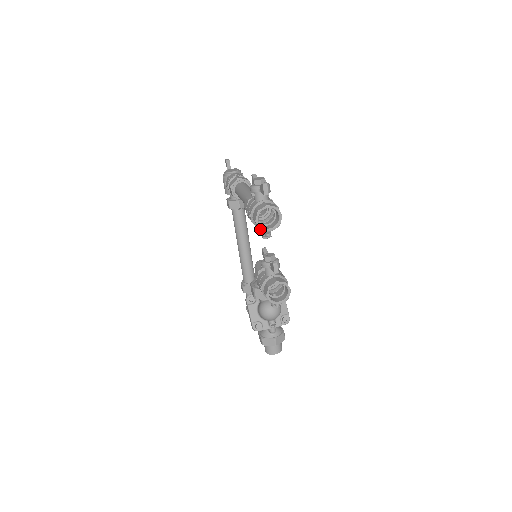
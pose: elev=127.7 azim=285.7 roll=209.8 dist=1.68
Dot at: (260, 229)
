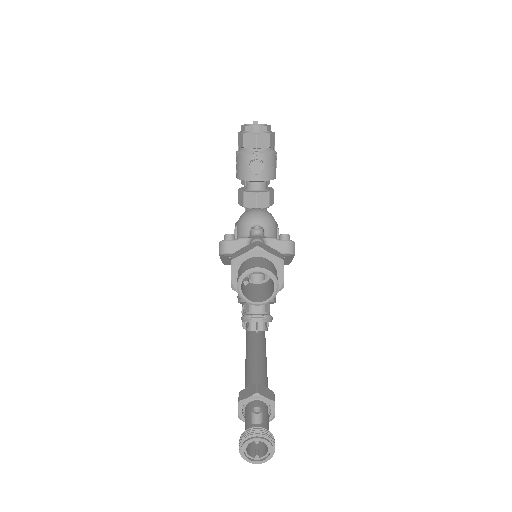
Dot at: (244, 126)
